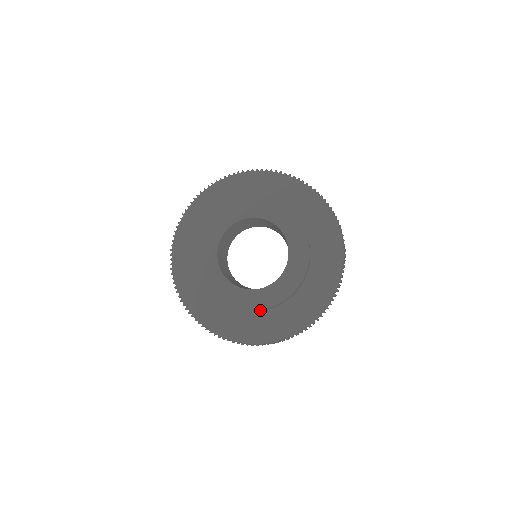
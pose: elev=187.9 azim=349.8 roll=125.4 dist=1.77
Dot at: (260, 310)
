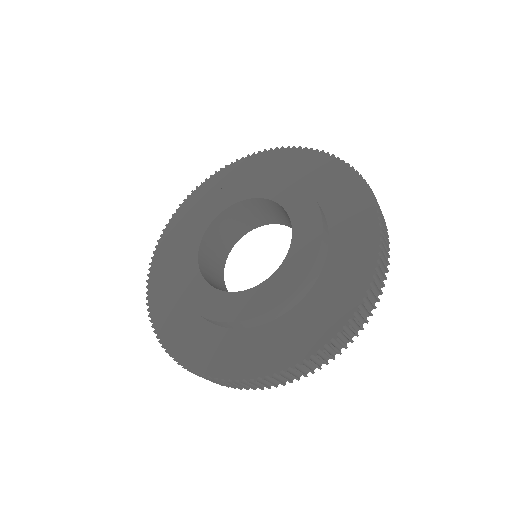
Dot at: (225, 326)
